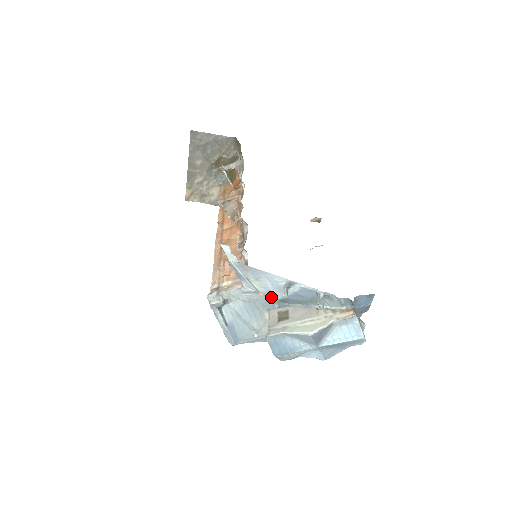
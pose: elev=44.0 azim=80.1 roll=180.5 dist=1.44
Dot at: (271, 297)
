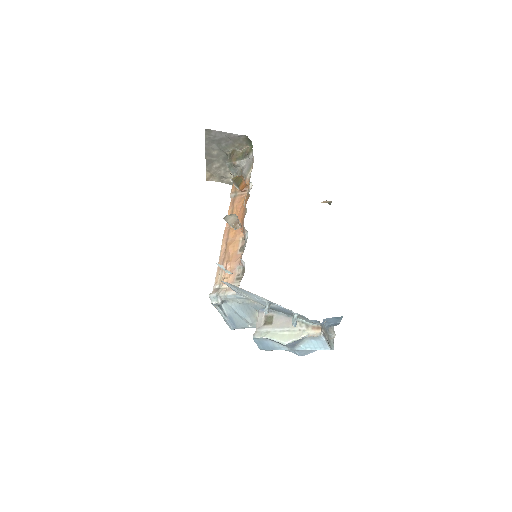
Dot at: (260, 303)
